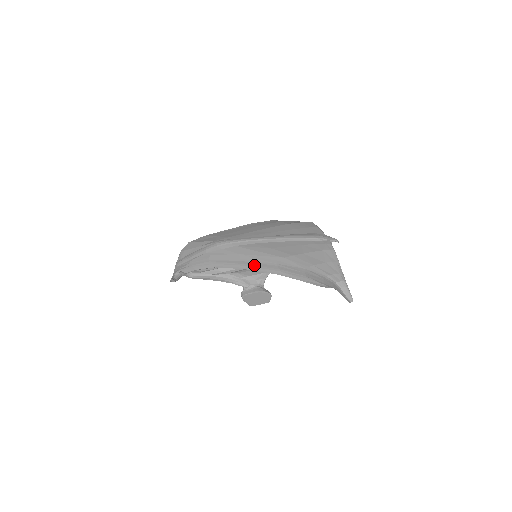
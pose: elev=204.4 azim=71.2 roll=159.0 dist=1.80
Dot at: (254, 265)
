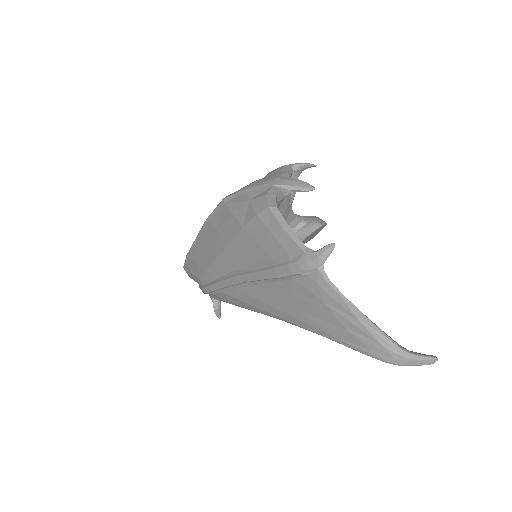
Dot at: occluded
